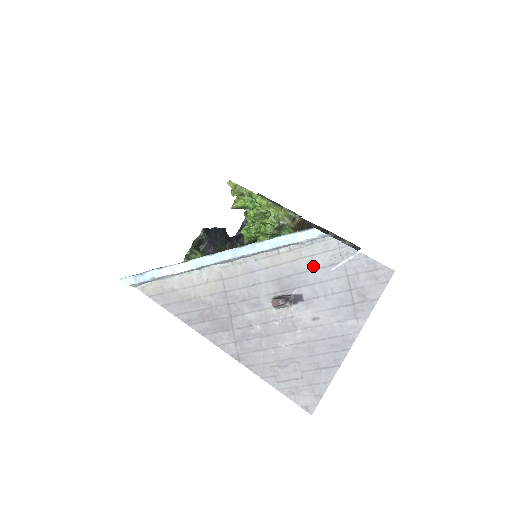
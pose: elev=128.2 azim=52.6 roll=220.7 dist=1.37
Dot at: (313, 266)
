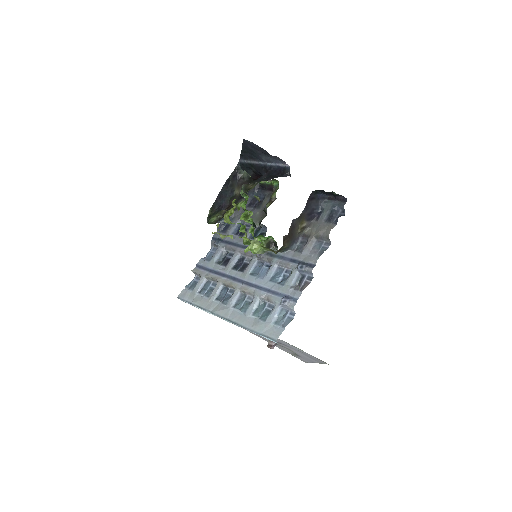
Dot at: (284, 343)
